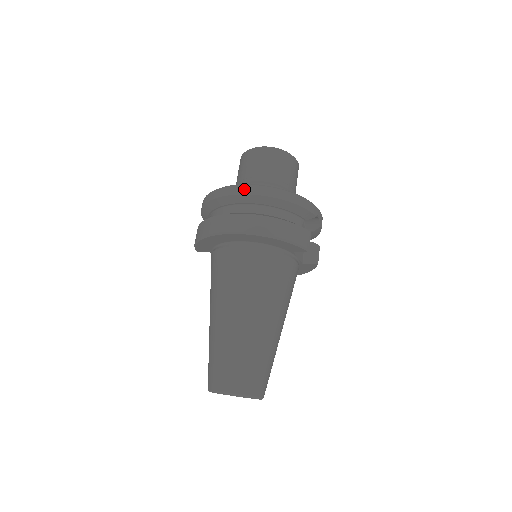
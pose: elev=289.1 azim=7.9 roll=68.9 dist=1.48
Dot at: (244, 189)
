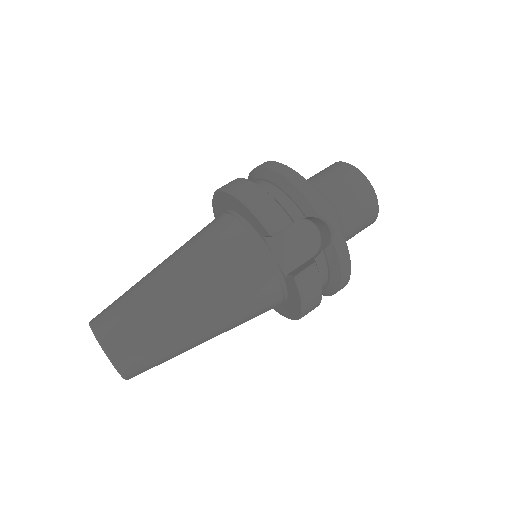
Dot at: (262, 164)
